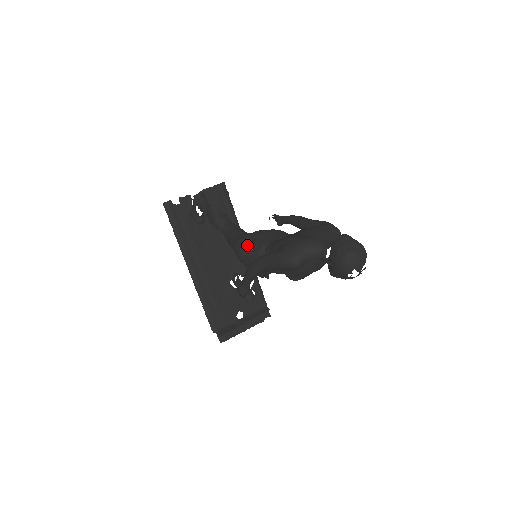
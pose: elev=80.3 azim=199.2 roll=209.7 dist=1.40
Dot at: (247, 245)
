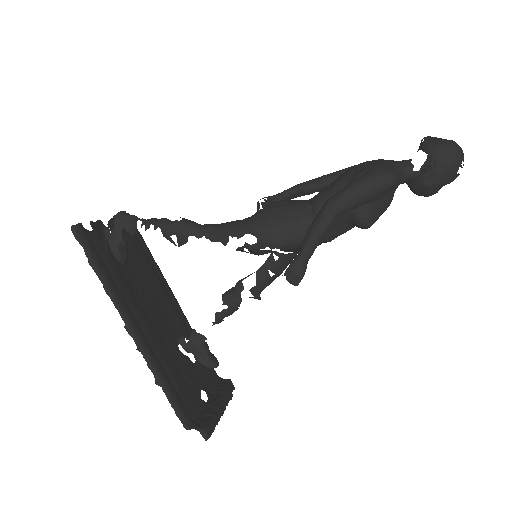
Dot at: (276, 214)
